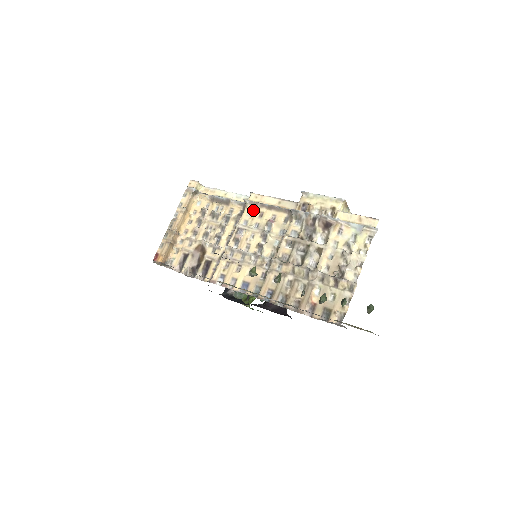
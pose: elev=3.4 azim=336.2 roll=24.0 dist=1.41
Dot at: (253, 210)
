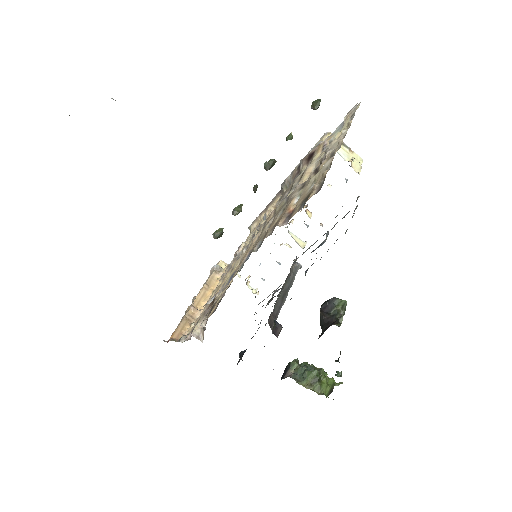
Dot at: (255, 227)
